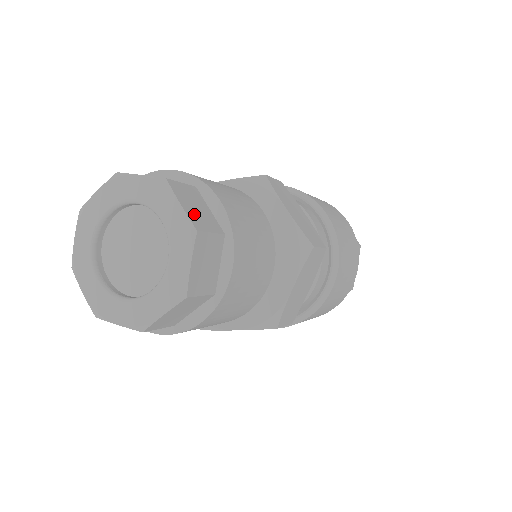
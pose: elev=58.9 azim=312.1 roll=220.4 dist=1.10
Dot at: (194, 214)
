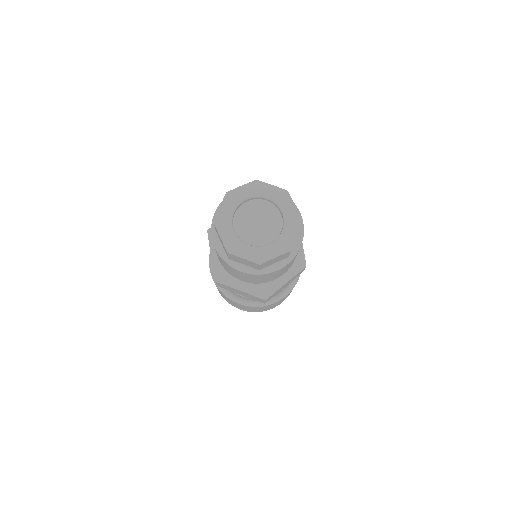
Dot at: occluded
